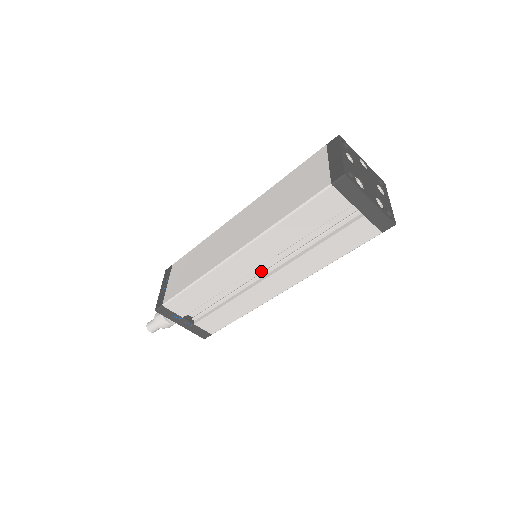
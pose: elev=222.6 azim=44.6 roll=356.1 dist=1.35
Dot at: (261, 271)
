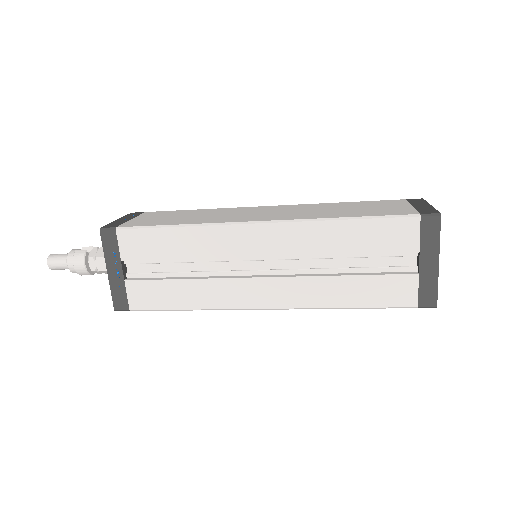
Dot at: (259, 268)
